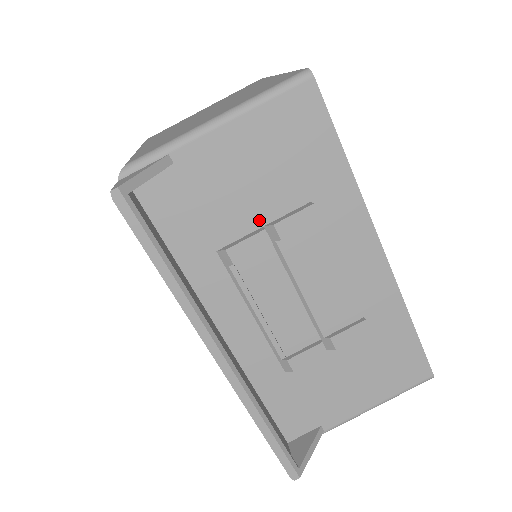
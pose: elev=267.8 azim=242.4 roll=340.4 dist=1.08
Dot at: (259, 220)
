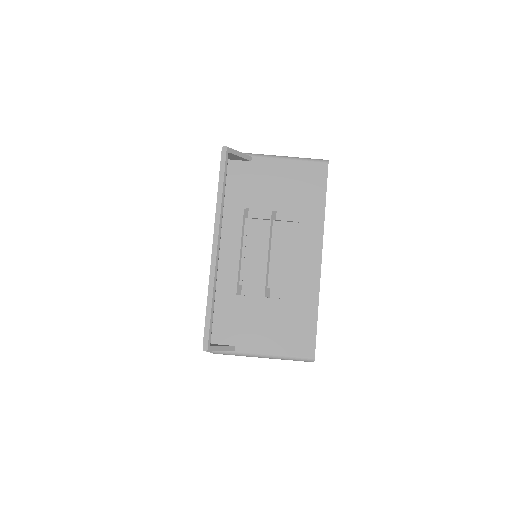
Dot at: (271, 207)
